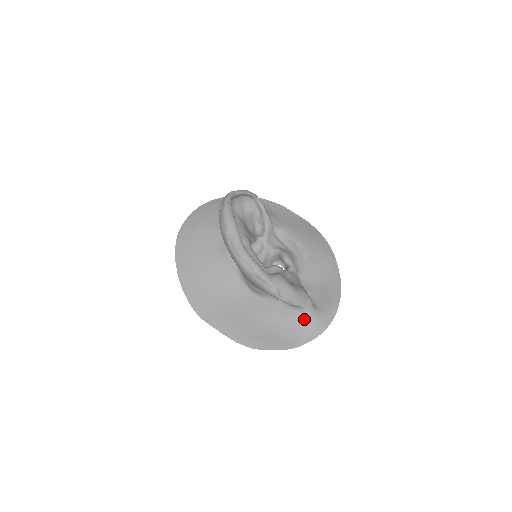
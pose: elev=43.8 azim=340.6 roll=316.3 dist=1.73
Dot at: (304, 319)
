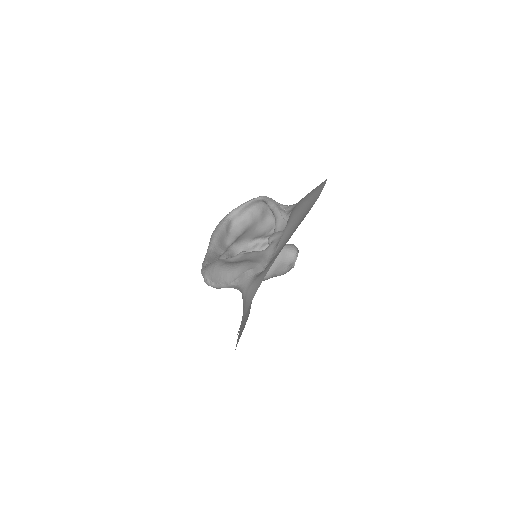
Dot at: (243, 299)
